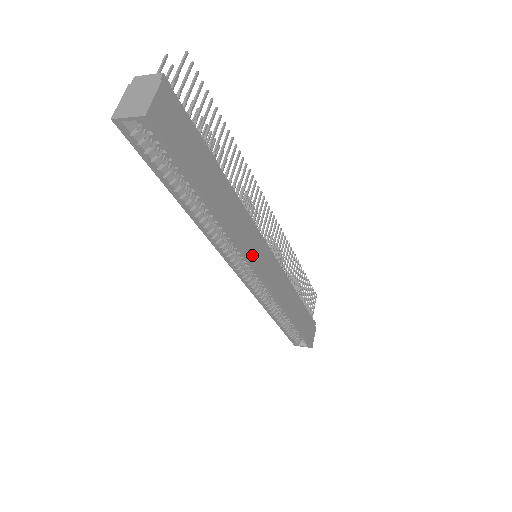
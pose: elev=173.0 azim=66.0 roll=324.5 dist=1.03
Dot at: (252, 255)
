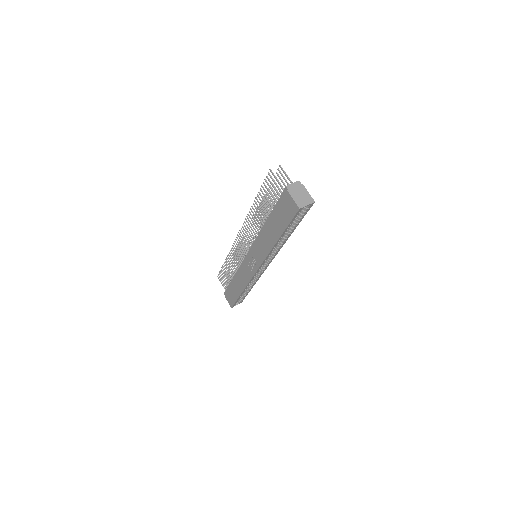
Dot at: occluded
